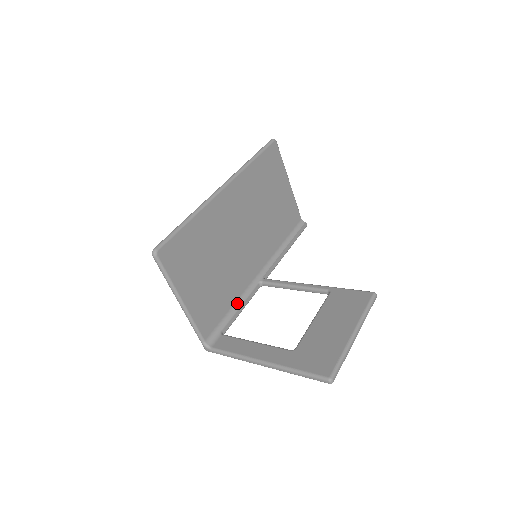
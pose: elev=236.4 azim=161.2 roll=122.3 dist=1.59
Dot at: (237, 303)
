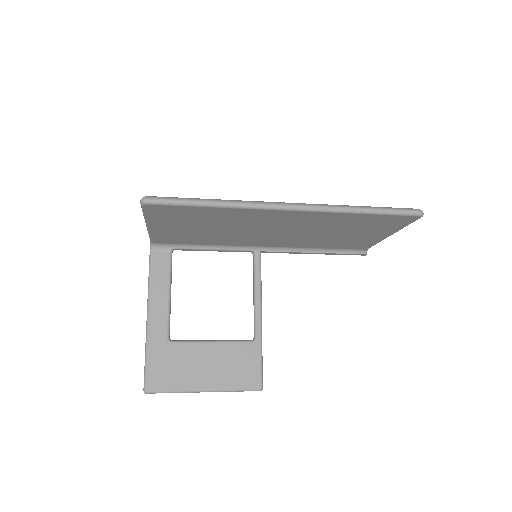
Dot at: (213, 246)
